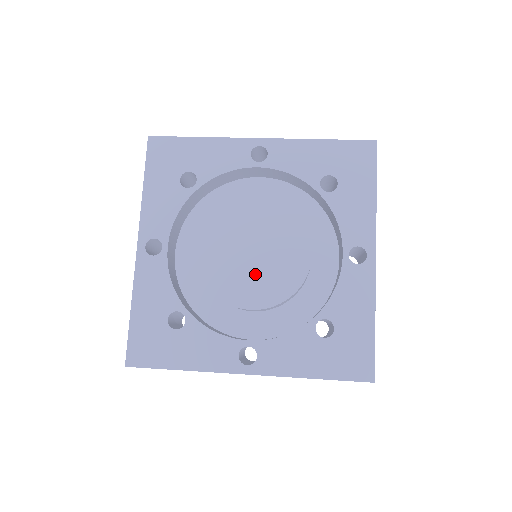
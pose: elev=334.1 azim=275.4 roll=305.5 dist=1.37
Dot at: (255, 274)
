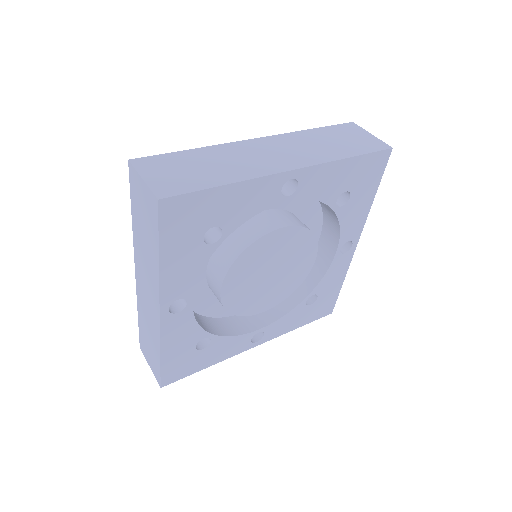
Dot at: (270, 289)
